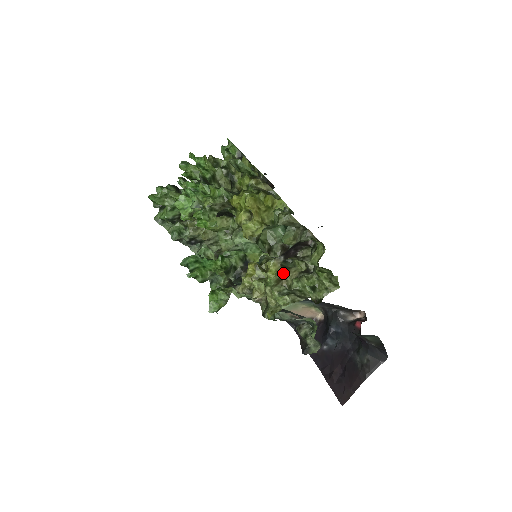
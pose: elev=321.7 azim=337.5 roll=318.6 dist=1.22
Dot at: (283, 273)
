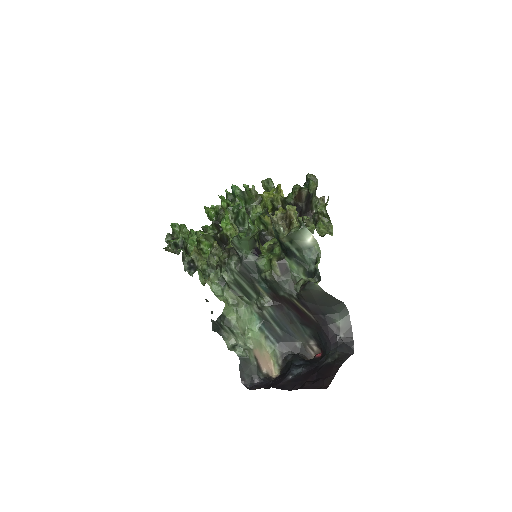
Dot at: occluded
